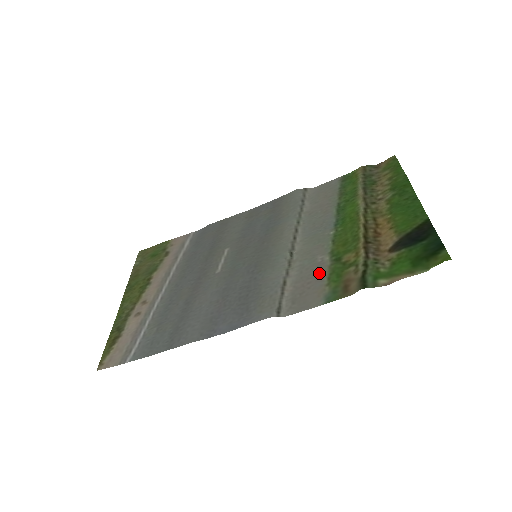
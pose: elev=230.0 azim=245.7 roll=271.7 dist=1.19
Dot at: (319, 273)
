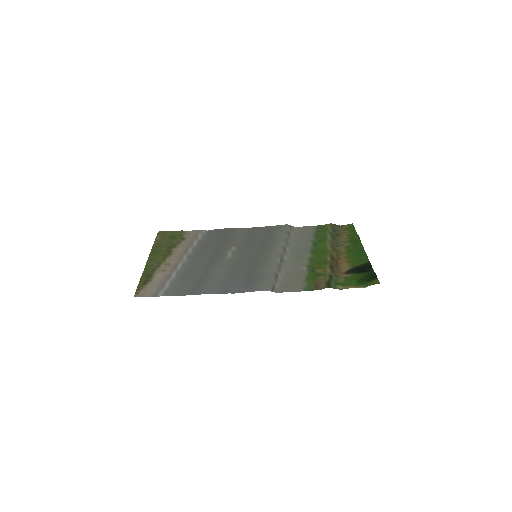
Dot at: (300, 275)
